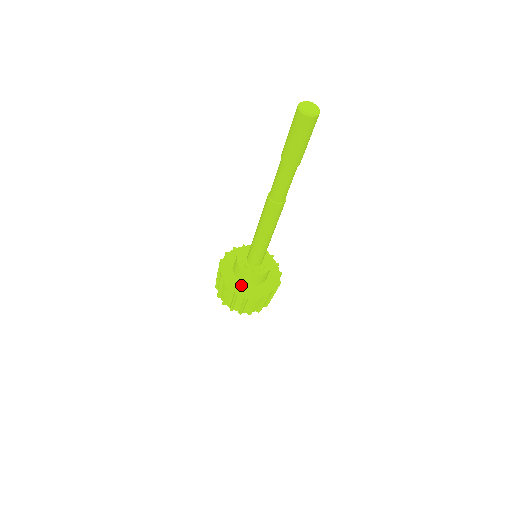
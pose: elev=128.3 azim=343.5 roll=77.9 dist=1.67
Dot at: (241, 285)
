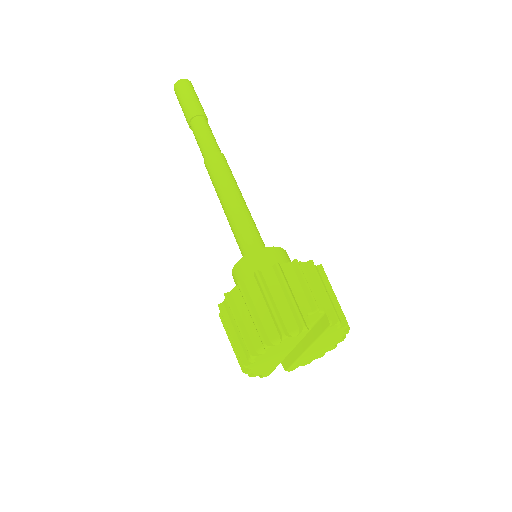
Dot at: occluded
